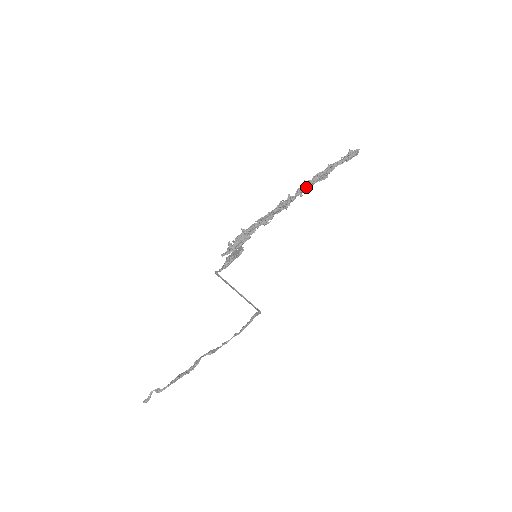
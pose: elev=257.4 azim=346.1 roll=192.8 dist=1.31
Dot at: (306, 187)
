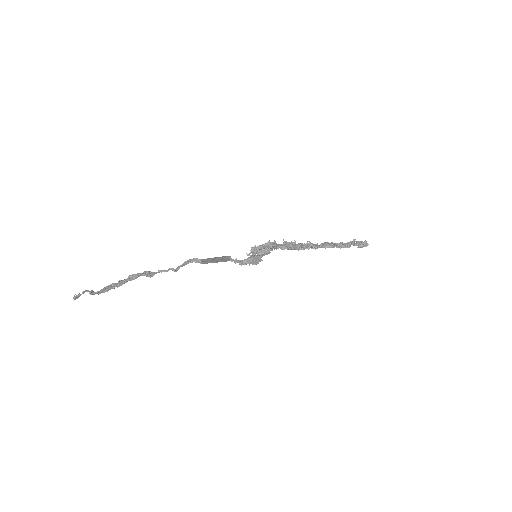
Dot at: (329, 247)
